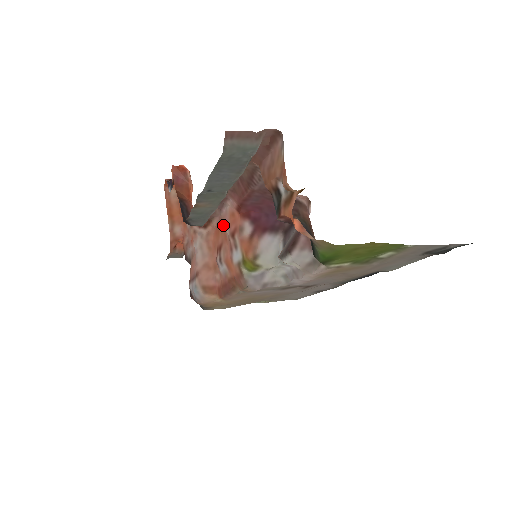
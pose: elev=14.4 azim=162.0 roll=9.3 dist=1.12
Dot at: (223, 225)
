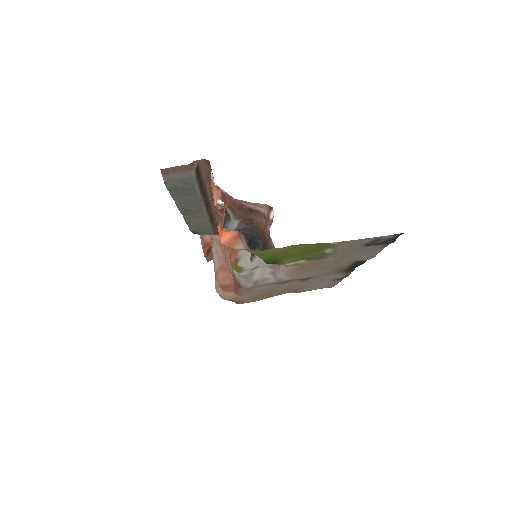
Dot at: occluded
